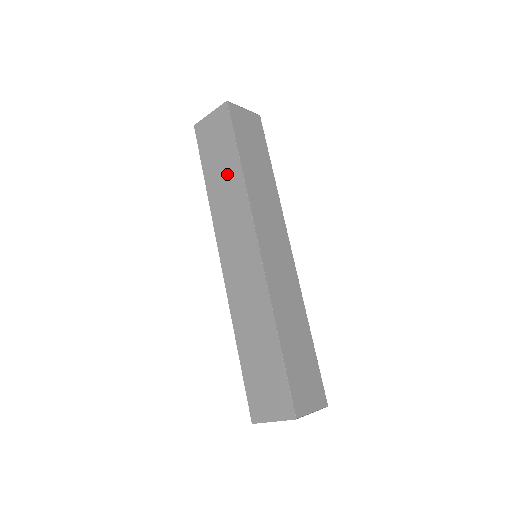
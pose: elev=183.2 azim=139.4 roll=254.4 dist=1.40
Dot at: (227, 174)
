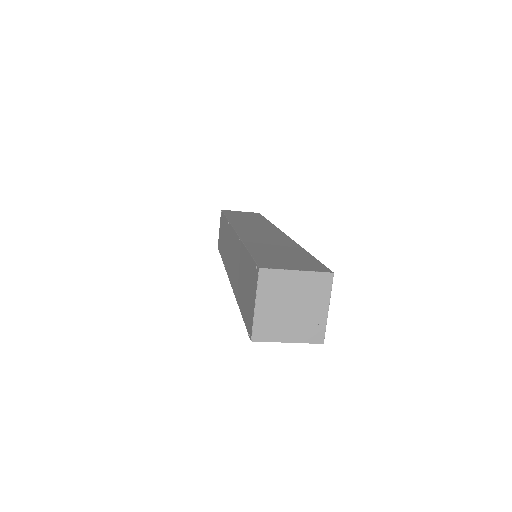
Dot at: (224, 234)
